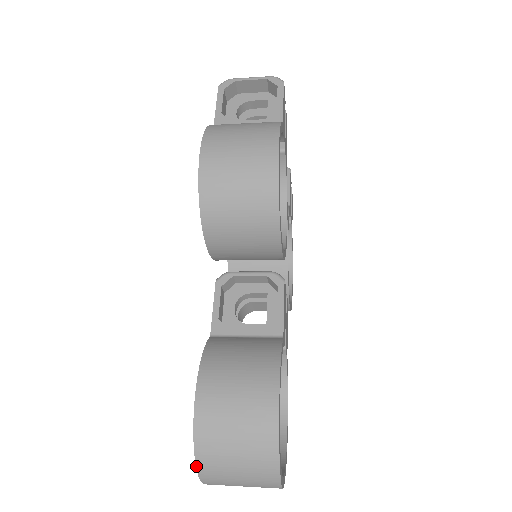
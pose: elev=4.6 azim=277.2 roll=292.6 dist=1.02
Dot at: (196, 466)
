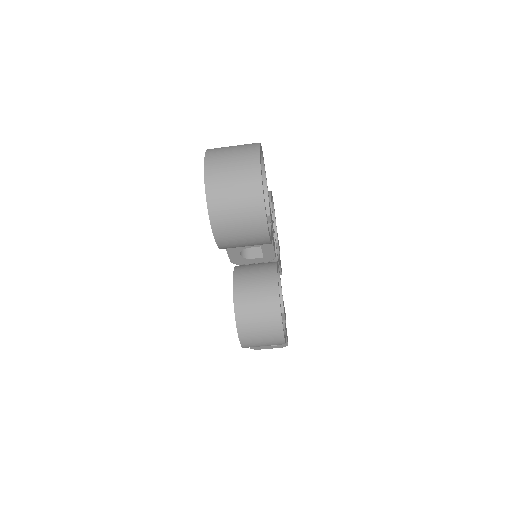
Dot at: (207, 150)
